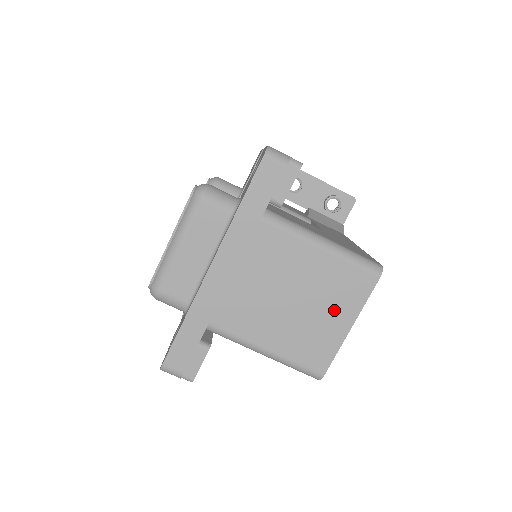
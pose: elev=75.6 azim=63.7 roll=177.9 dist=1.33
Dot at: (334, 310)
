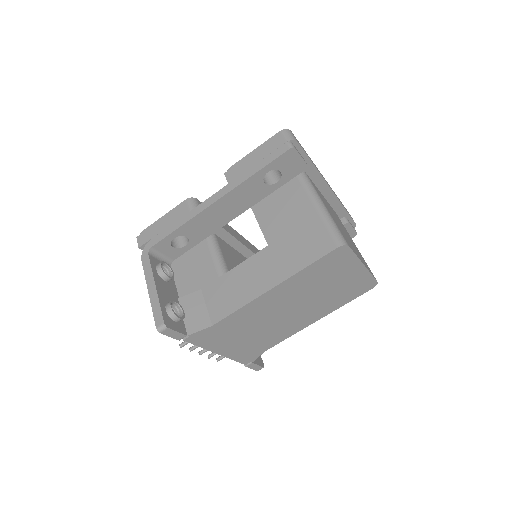
Dot at: occluded
